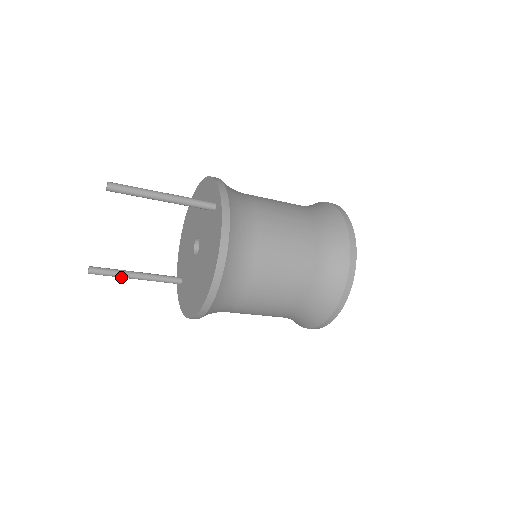
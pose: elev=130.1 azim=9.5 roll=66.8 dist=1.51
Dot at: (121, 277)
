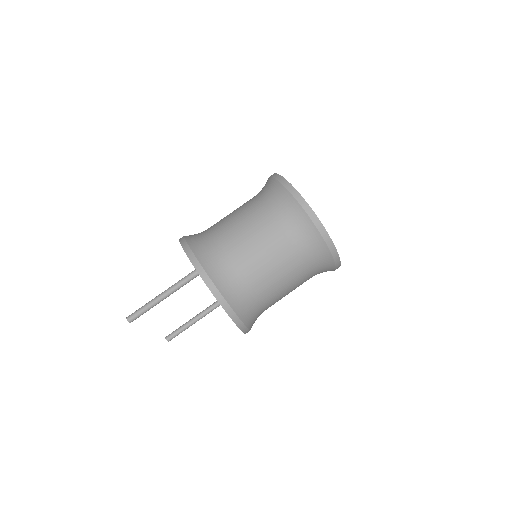
Dot at: occluded
